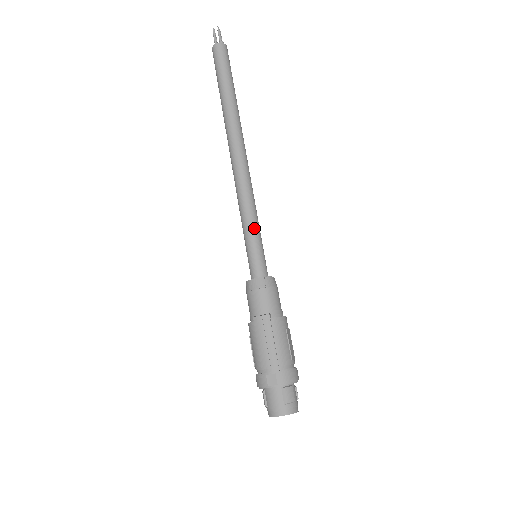
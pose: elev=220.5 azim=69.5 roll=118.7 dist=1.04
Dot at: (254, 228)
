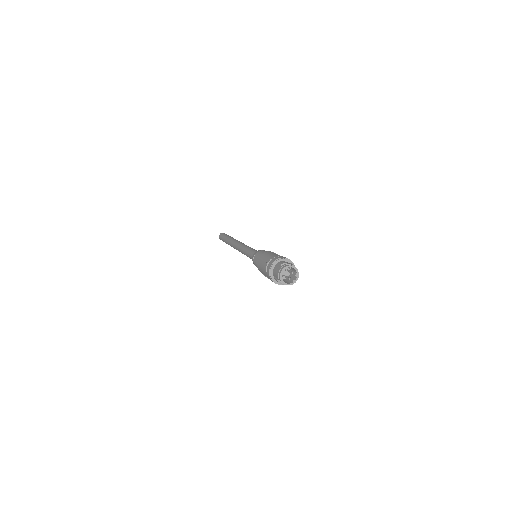
Dot at: (249, 249)
